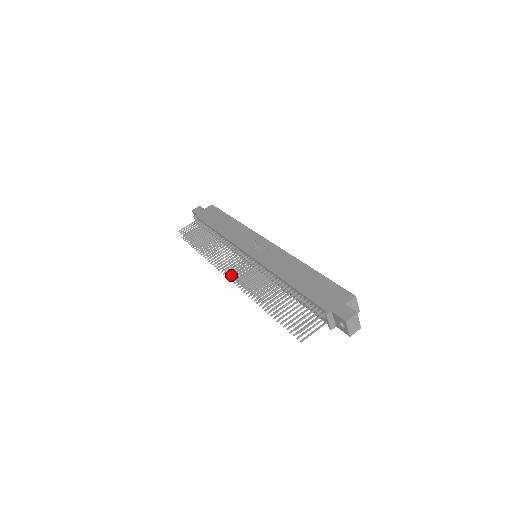
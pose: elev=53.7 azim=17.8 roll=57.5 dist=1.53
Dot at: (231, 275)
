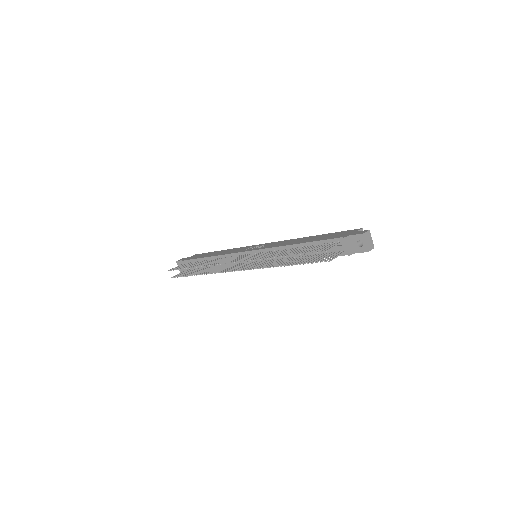
Dot at: (241, 261)
